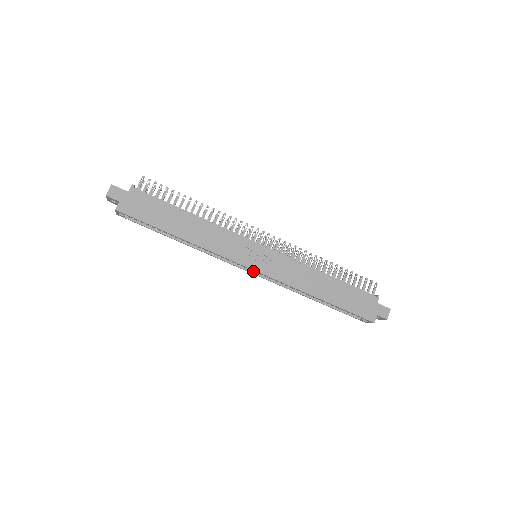
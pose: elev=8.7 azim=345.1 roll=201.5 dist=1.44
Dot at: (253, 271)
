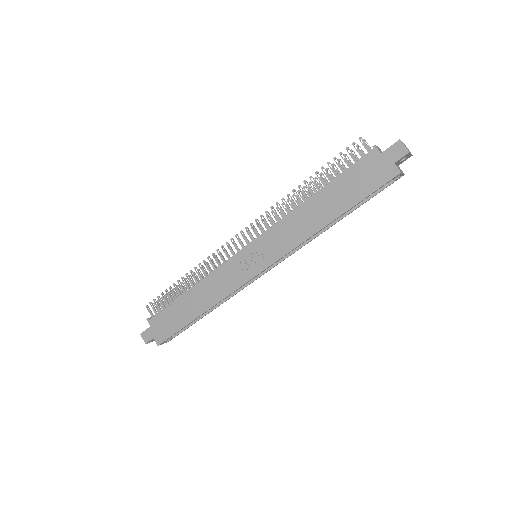
Dot at: (270, 266)
